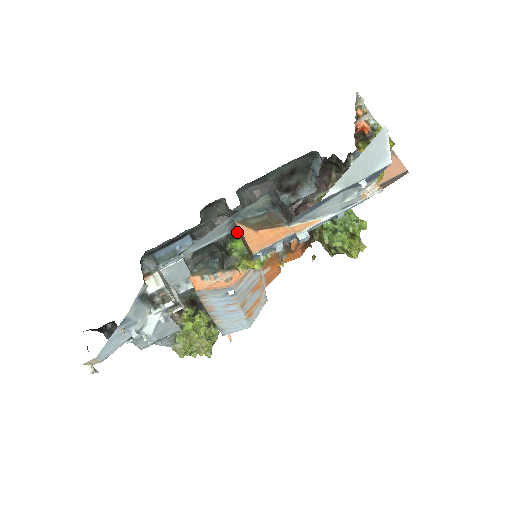
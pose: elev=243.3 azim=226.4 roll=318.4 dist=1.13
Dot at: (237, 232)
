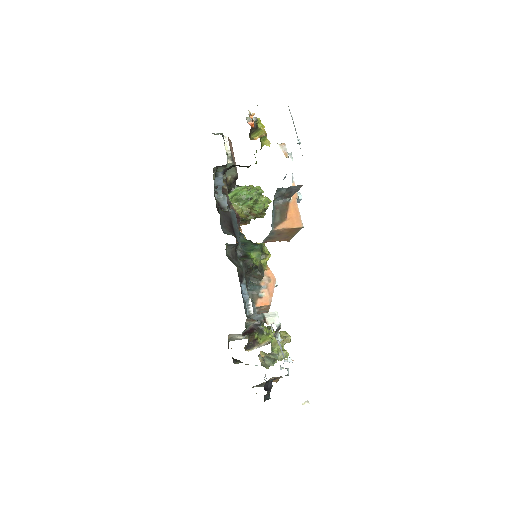
Dot at: (264, 241)
